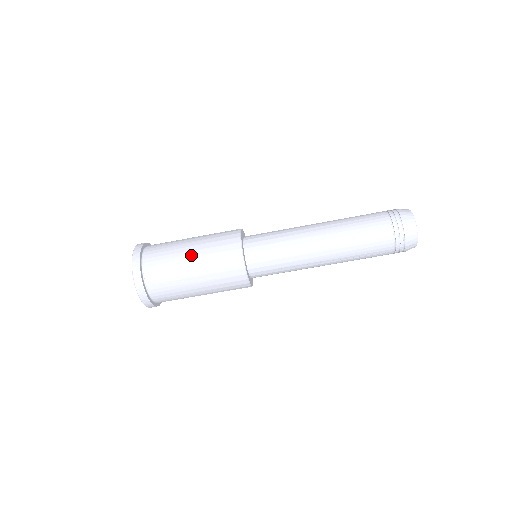
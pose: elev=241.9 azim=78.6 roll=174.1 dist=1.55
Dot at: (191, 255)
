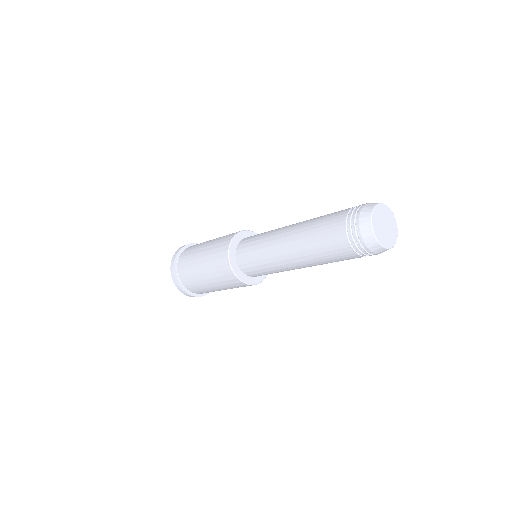
Dot at: (216, 289)
